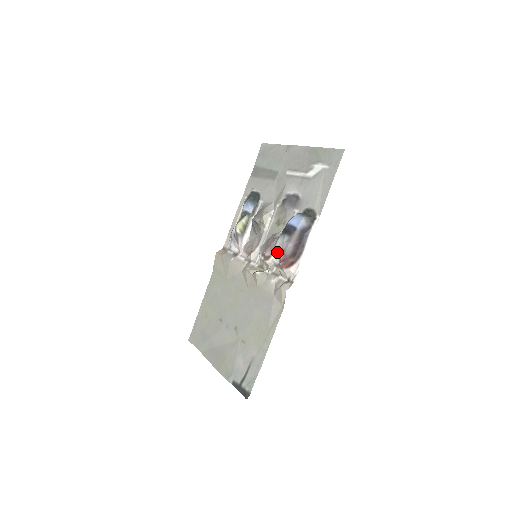
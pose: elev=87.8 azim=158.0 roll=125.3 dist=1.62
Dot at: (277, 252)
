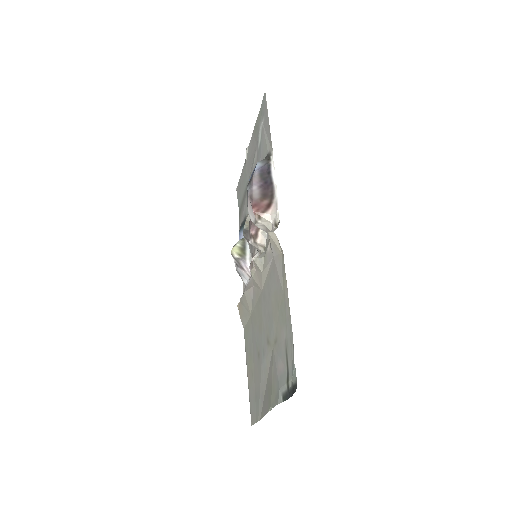
Dot at: (249, 209)
